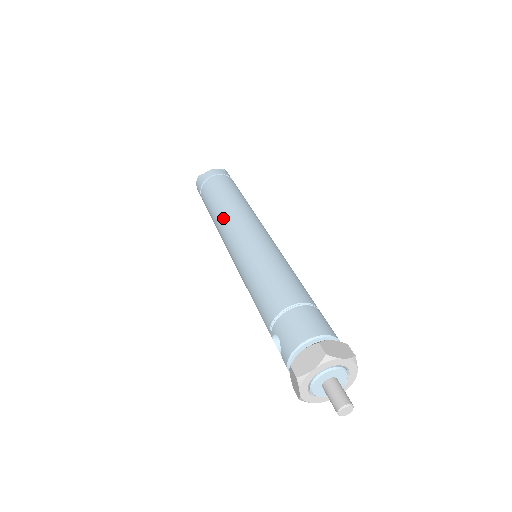
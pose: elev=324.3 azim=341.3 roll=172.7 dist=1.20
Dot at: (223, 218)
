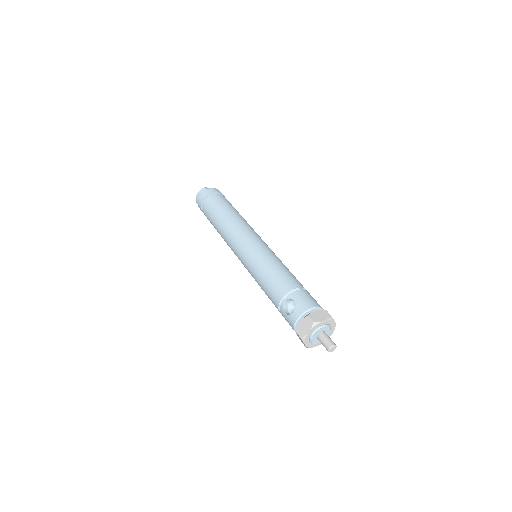
Dot at: (237, 223)
